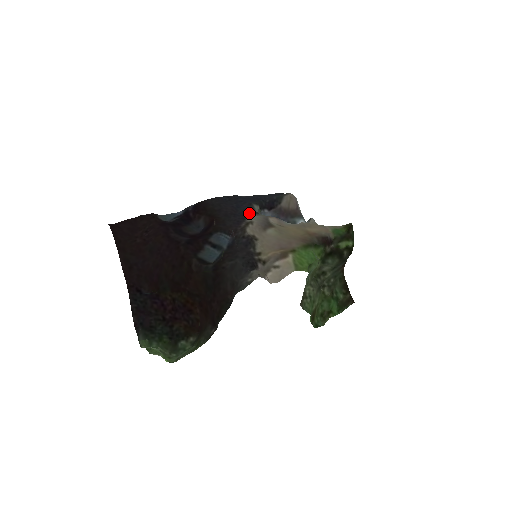
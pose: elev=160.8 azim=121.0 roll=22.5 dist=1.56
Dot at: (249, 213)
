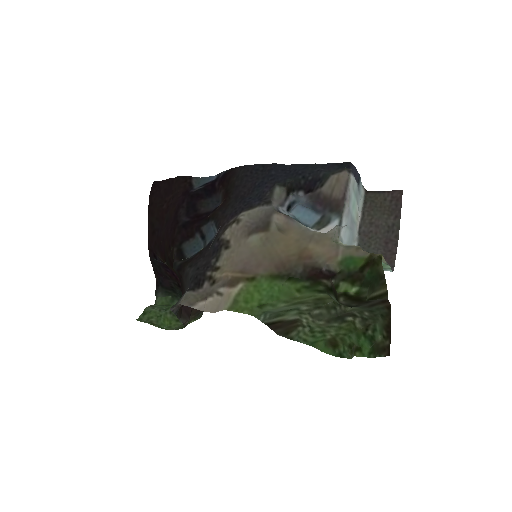
Dot at: (257, 201)
